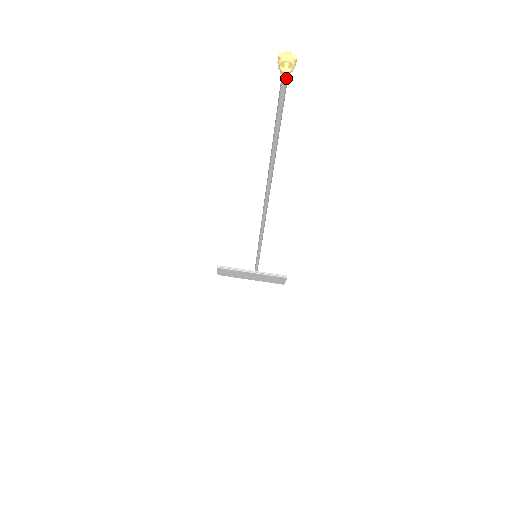
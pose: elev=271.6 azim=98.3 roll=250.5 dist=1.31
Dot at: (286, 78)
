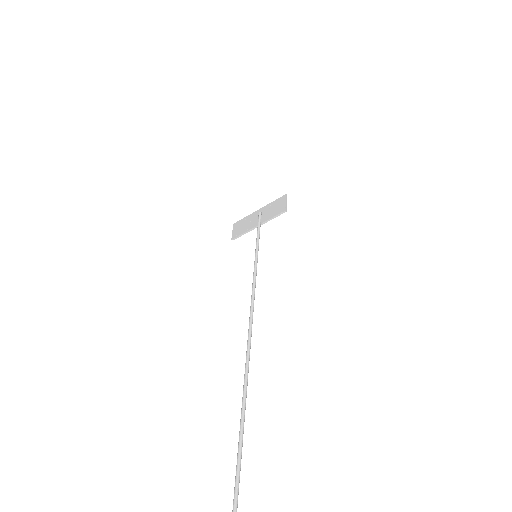
Dot at: out of frame
